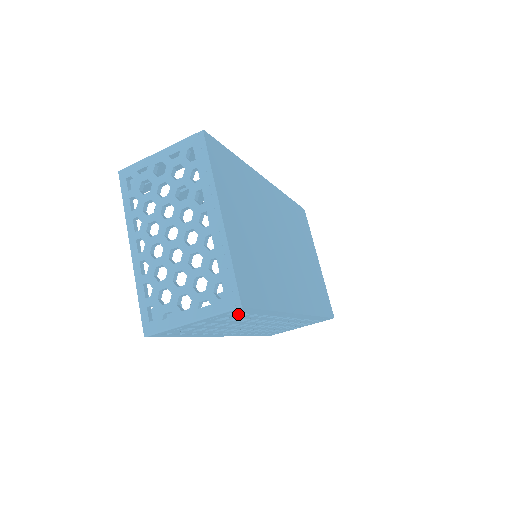
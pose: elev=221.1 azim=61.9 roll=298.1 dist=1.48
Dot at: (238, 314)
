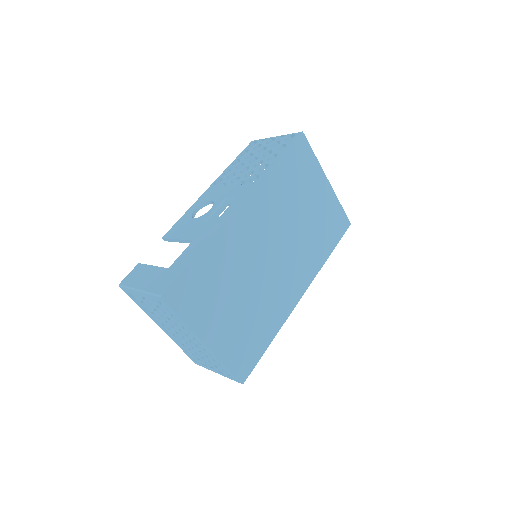
Dot at: occluded
